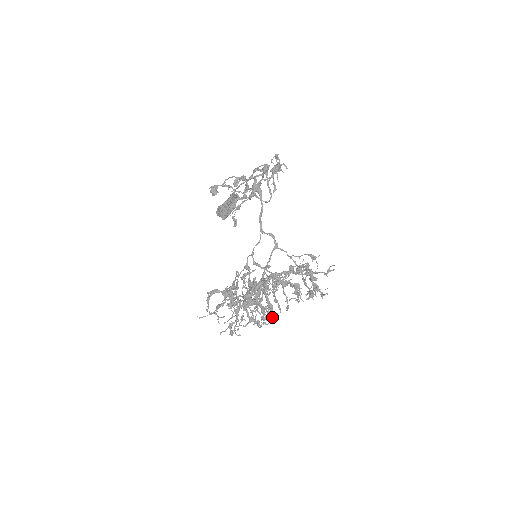
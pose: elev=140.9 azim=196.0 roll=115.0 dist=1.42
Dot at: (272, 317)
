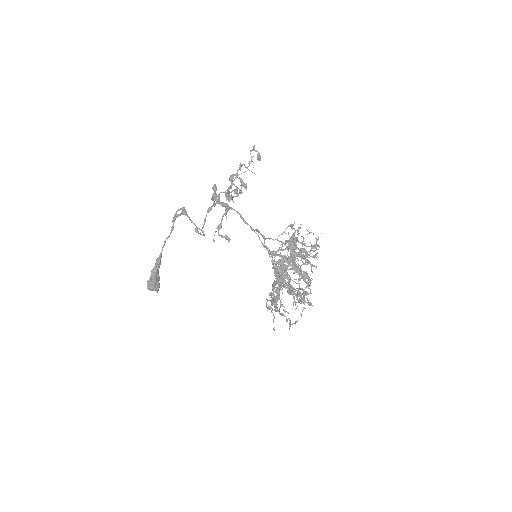
Dot at: (308, 283)
